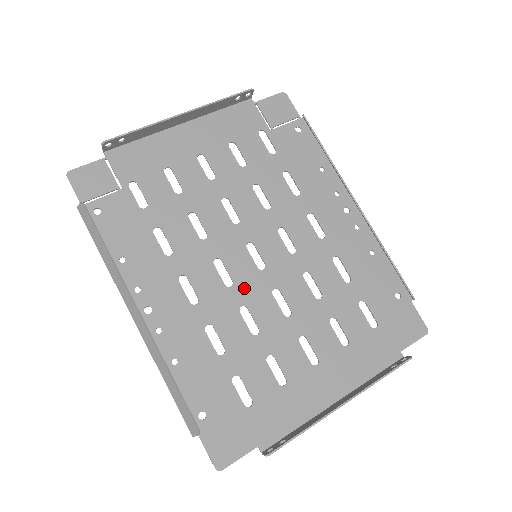
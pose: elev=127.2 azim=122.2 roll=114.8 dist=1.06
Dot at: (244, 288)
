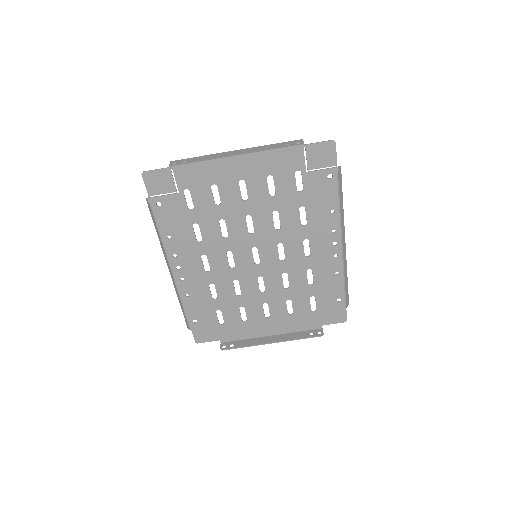
Dot at: (241, 271)
